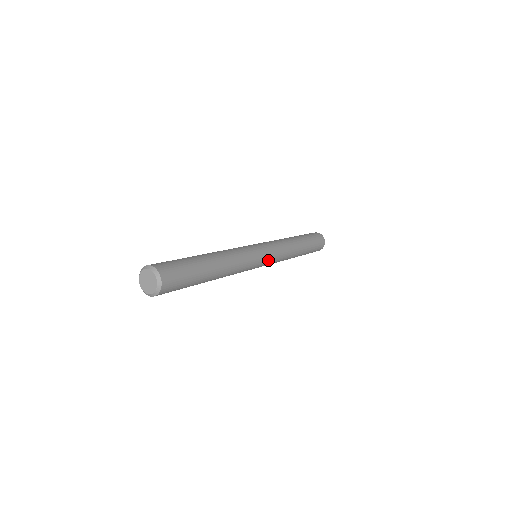
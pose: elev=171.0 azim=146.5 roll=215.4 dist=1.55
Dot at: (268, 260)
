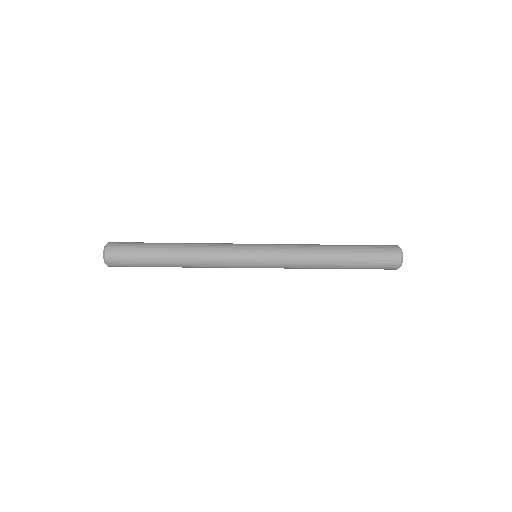
Dot at: (262, 265)
